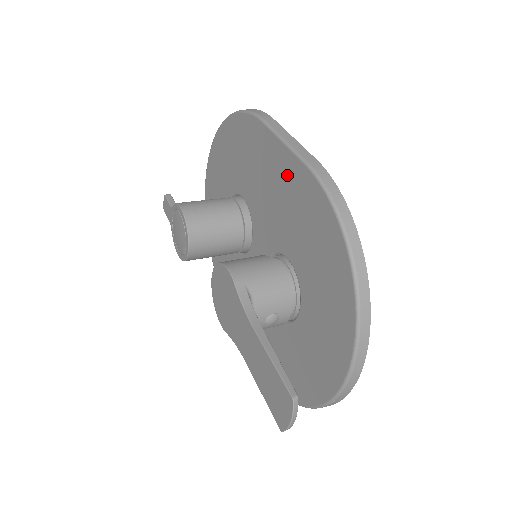
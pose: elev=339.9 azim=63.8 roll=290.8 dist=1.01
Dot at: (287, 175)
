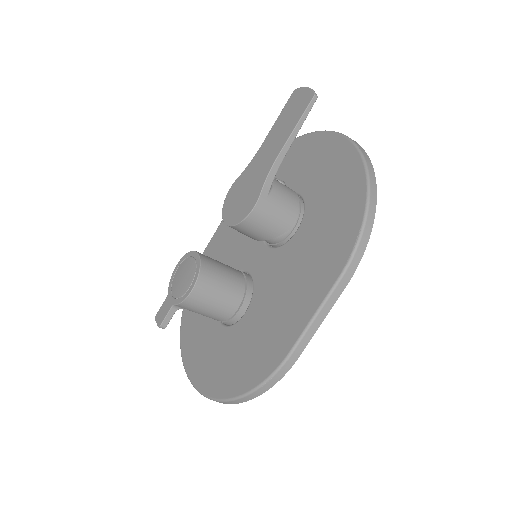
Dot at: occluded
